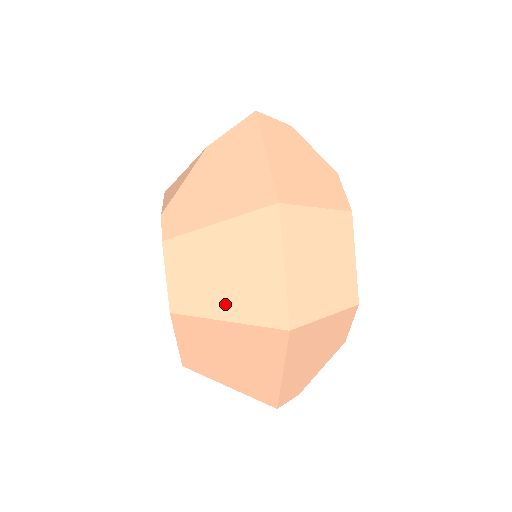
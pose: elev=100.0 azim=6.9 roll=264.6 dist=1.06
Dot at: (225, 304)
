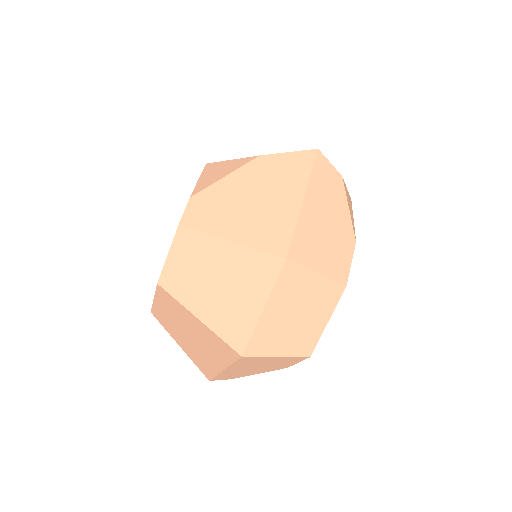
Dot at: (203, 305)
